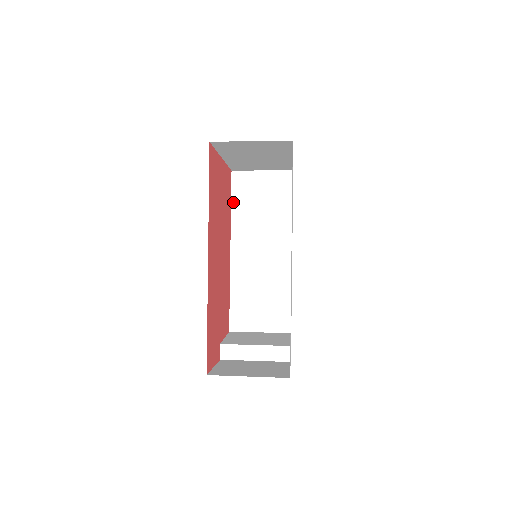
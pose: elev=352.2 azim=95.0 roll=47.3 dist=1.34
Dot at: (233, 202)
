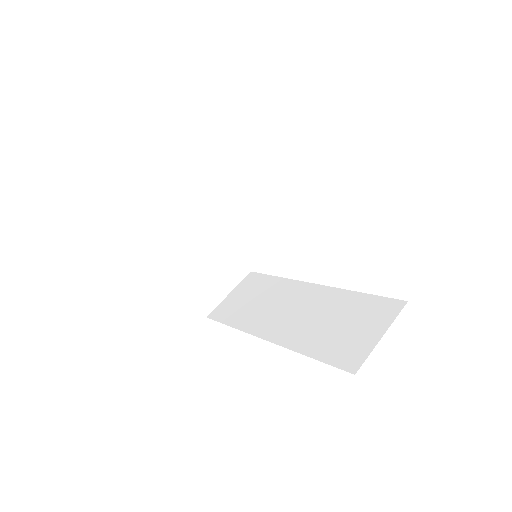
Dot at: occluded
